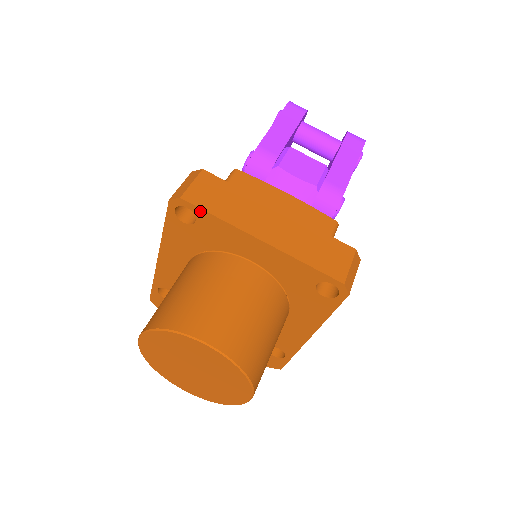
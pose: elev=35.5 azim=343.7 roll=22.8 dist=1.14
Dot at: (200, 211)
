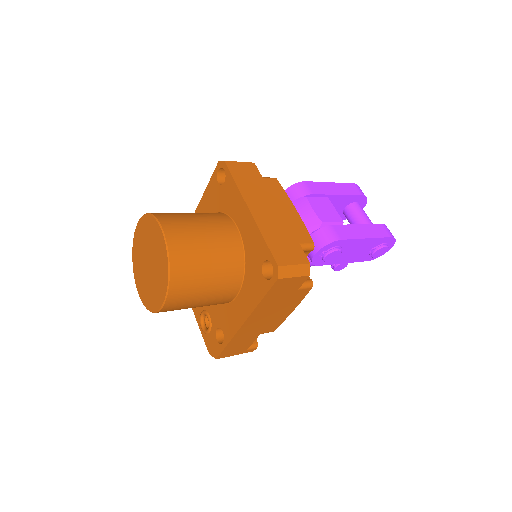
Dot at: (229, 174)
